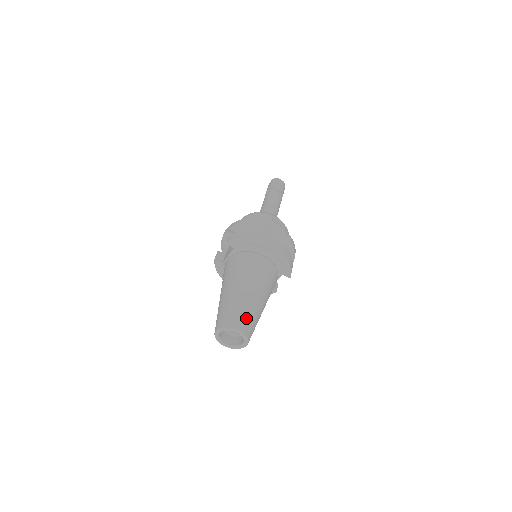
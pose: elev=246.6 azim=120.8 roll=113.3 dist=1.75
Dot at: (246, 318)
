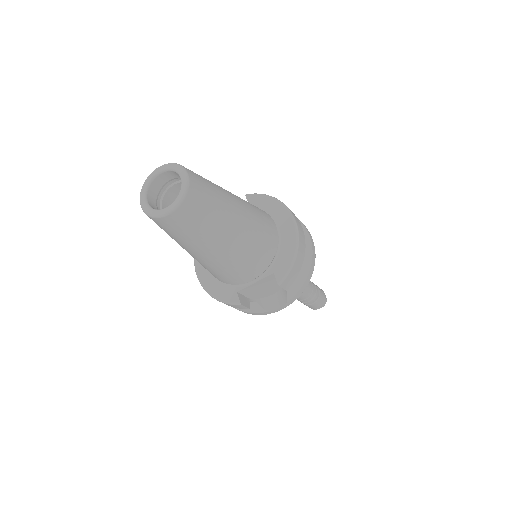
Dot at: (207, 189)
